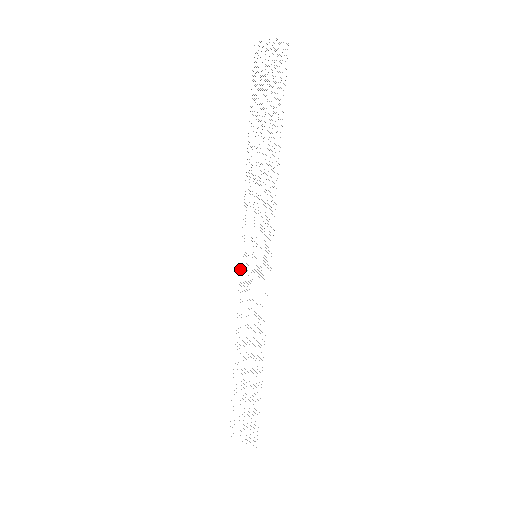
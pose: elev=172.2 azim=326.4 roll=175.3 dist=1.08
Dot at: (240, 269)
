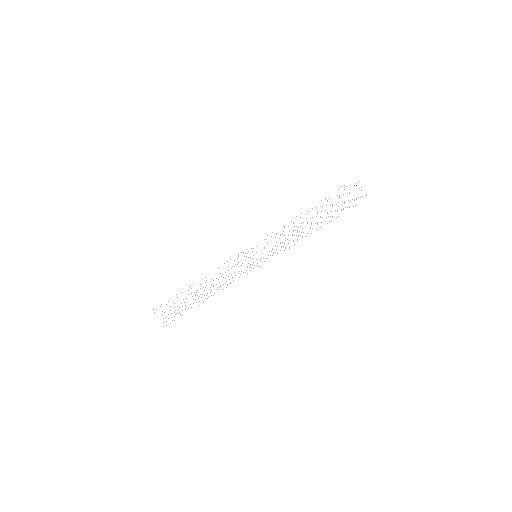
Dot at: occluded
